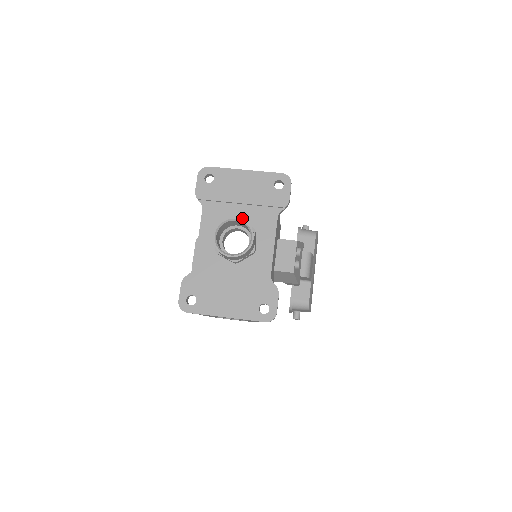
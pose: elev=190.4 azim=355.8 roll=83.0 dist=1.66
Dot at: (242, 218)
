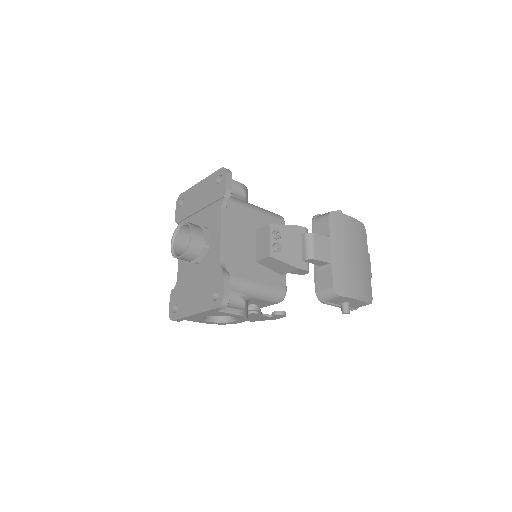
Dot at: (201, 223)
